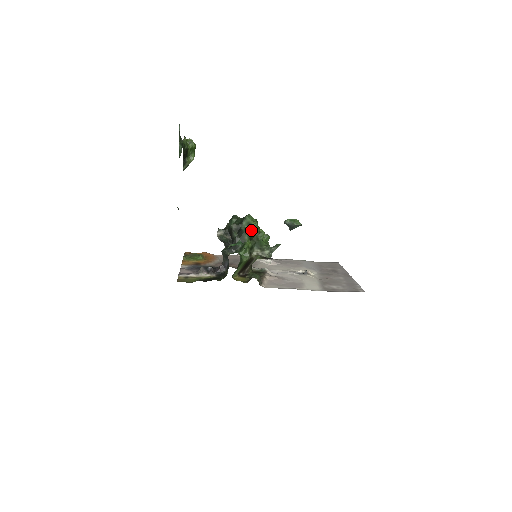
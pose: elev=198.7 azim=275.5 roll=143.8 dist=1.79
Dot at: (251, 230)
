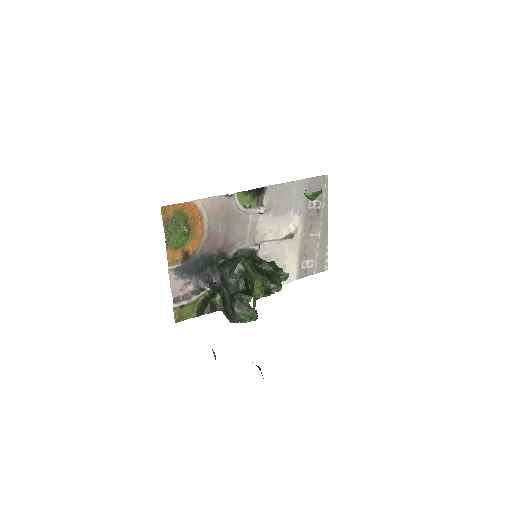
Dot at: occluded
